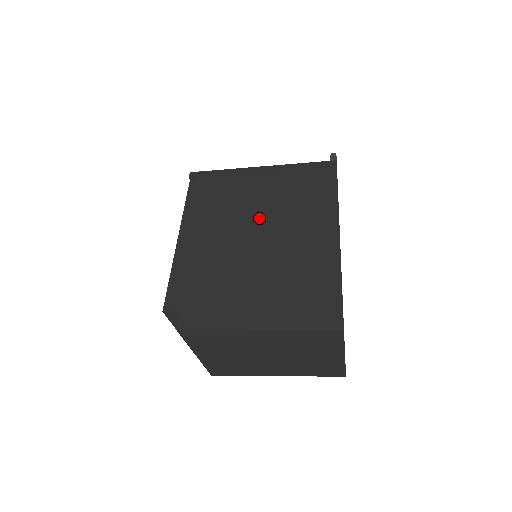
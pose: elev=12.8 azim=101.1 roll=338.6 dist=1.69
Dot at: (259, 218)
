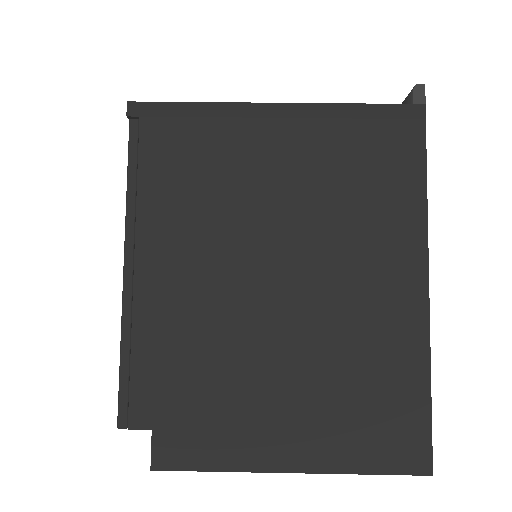
Dot at: (280, 235)
